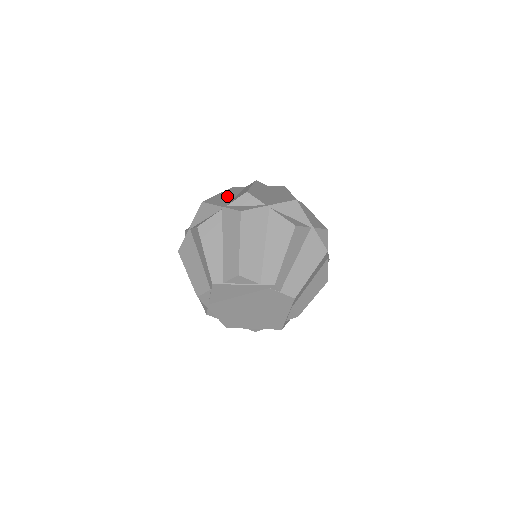
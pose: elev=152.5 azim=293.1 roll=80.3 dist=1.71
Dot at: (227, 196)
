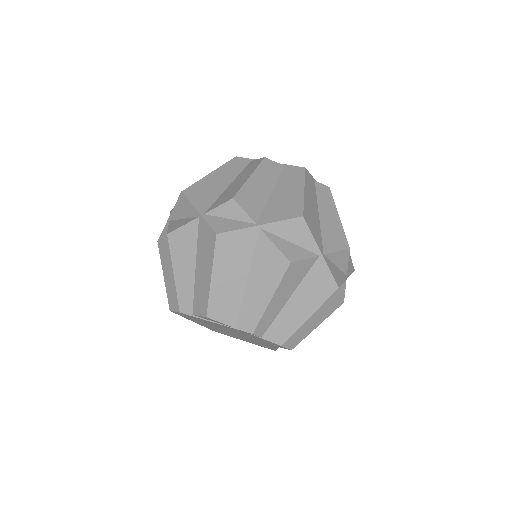
Dot at: (218, 182)
